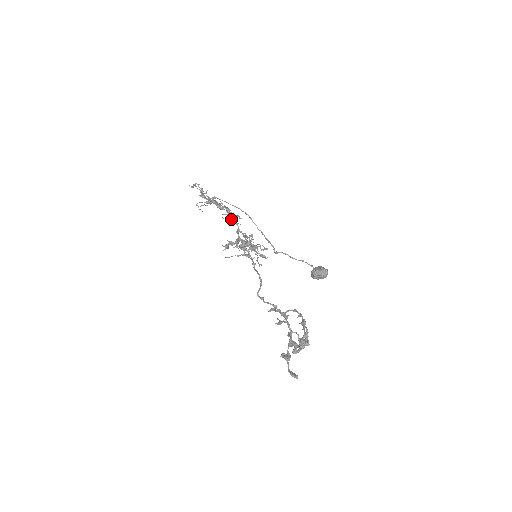
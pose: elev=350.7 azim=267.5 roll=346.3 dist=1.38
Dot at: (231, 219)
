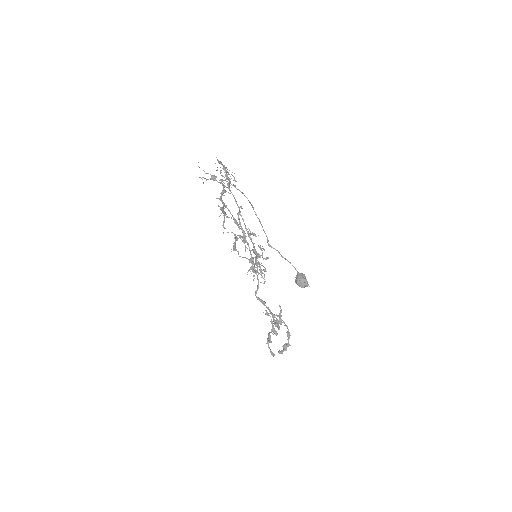
Dot at: (223, 169)
